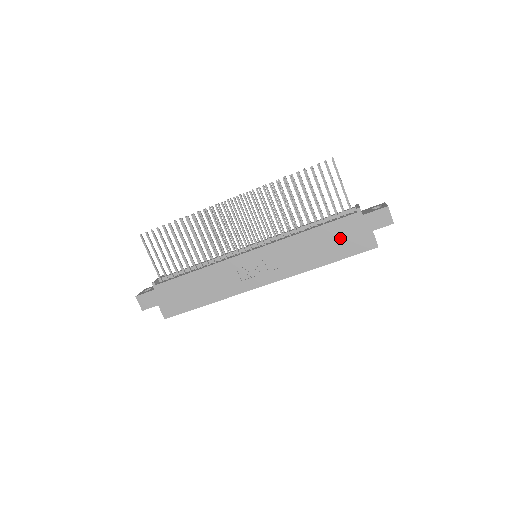
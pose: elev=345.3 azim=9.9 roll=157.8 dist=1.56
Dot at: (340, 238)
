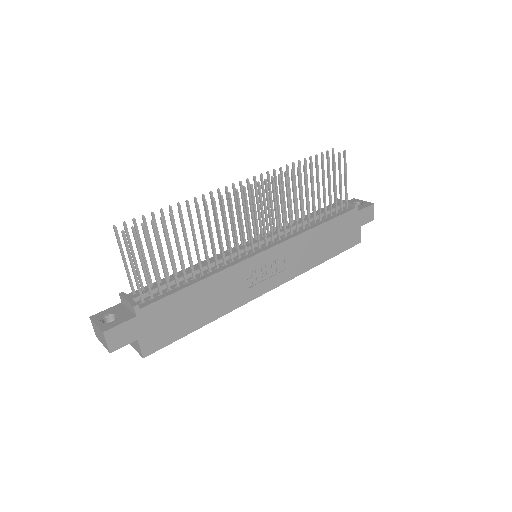
Dot at: (339, 234)
